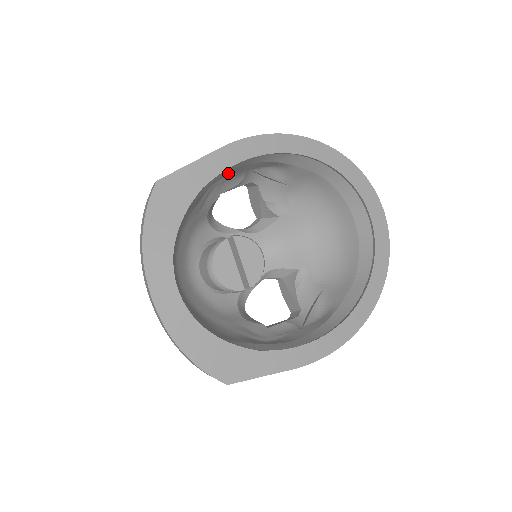
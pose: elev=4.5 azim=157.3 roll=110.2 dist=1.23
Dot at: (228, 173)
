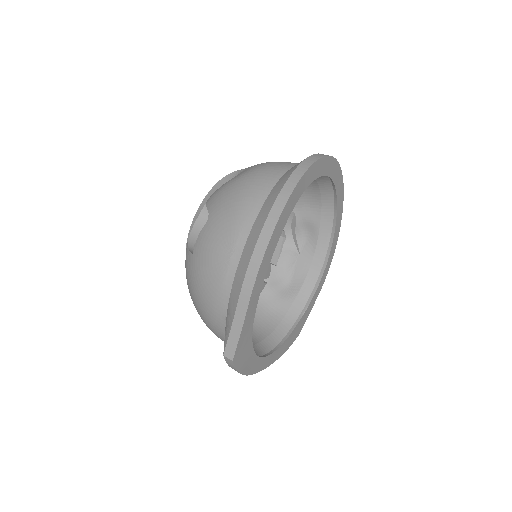
Dot at: occluded
